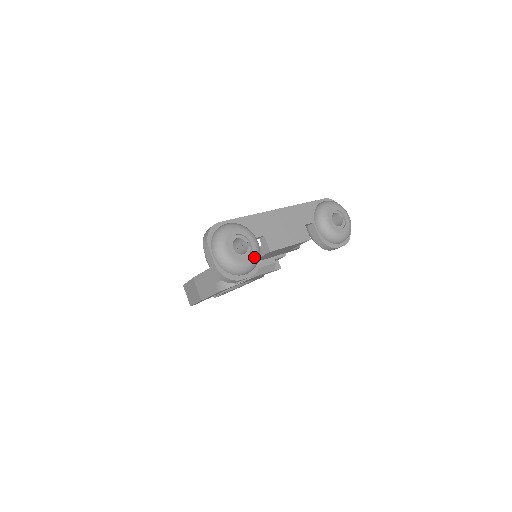
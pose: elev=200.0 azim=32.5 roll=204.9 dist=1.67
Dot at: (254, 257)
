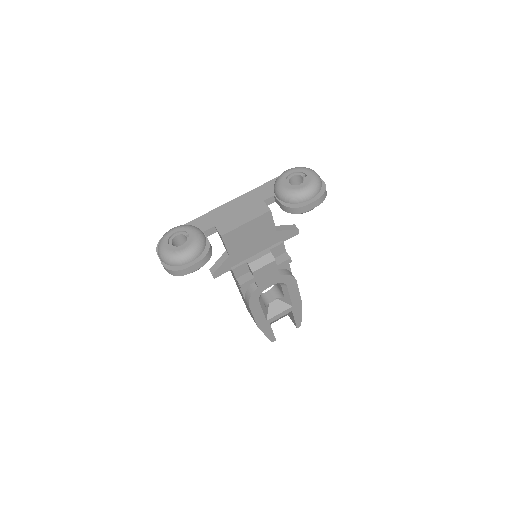
Dot at: (192, 243)
